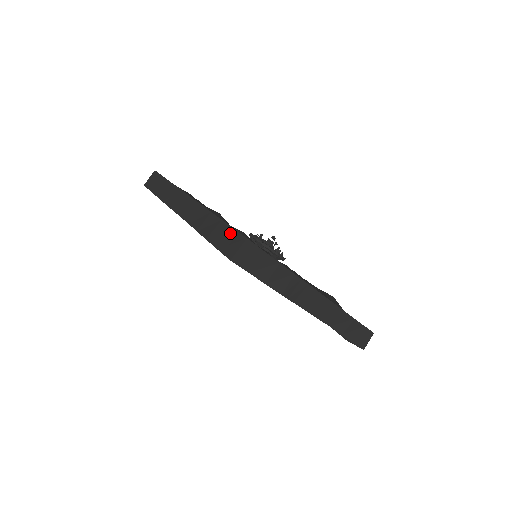
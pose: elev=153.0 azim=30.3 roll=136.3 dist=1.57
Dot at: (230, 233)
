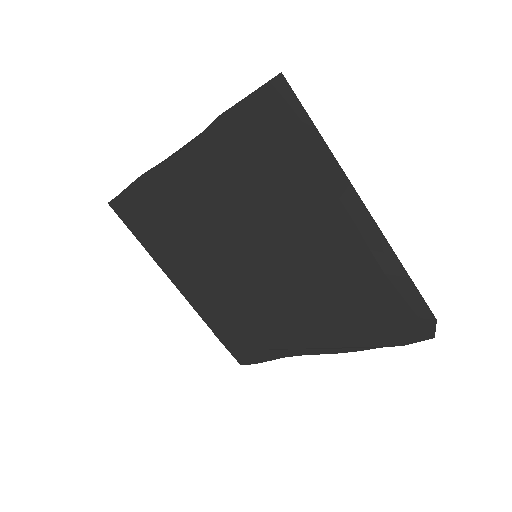
Dot at: occluded
